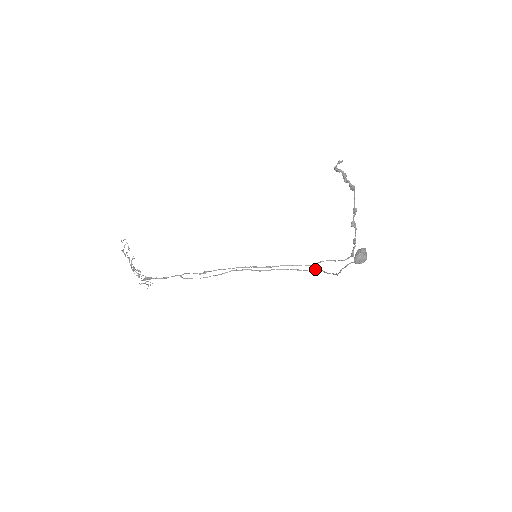
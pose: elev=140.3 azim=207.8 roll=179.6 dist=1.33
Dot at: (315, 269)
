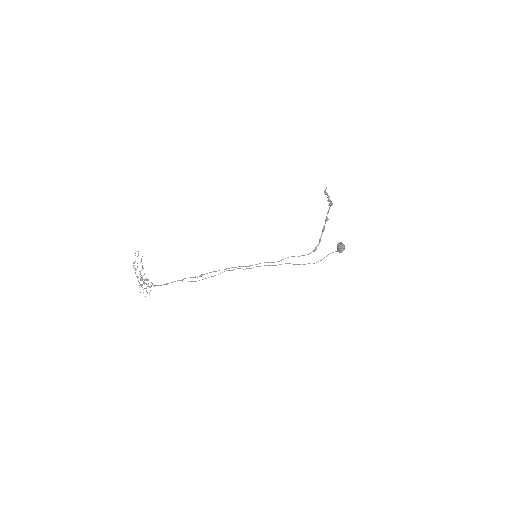
Dot at: occluded
